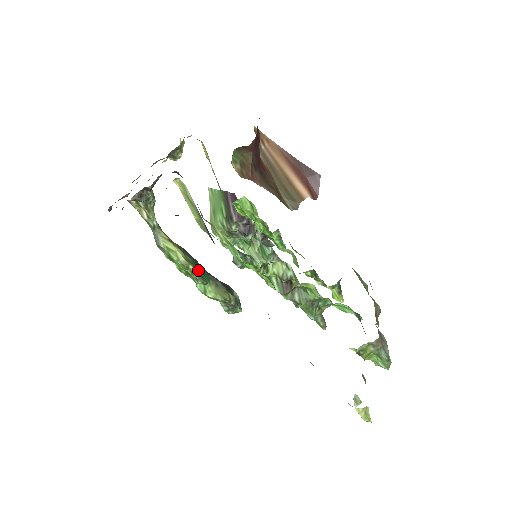
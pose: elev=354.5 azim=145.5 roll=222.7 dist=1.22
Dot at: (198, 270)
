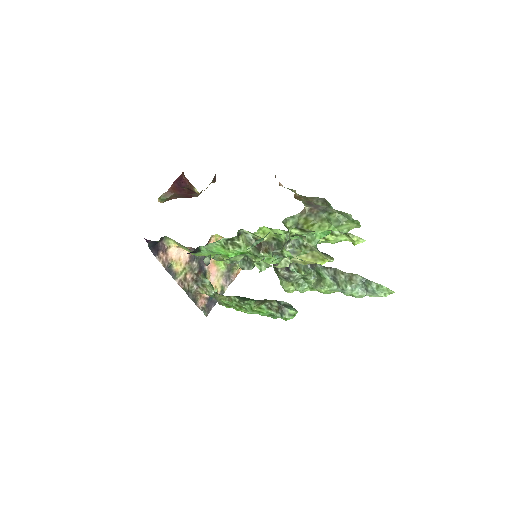
Dot at: (242, 299)
